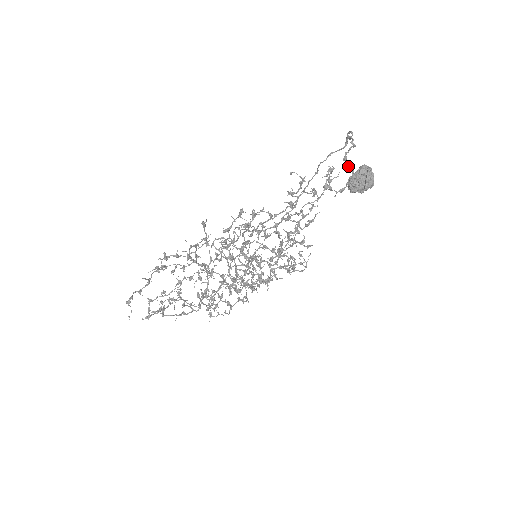
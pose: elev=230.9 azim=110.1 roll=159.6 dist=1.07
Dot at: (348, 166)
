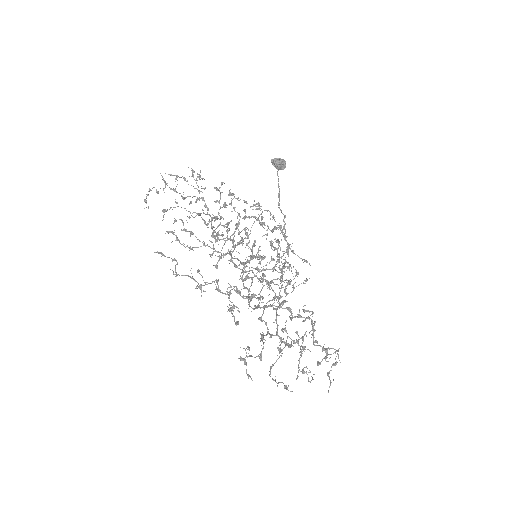
Dot at: (279, 193)
